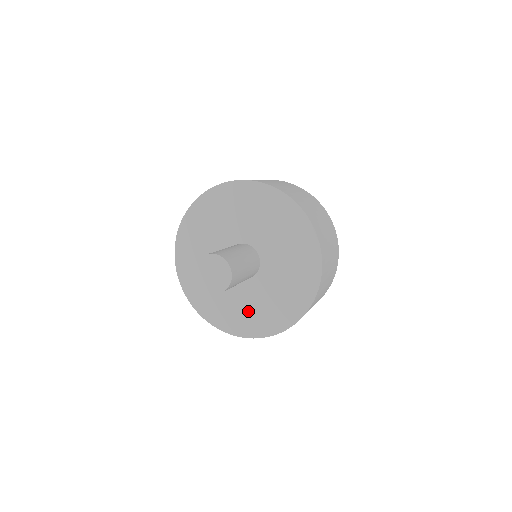
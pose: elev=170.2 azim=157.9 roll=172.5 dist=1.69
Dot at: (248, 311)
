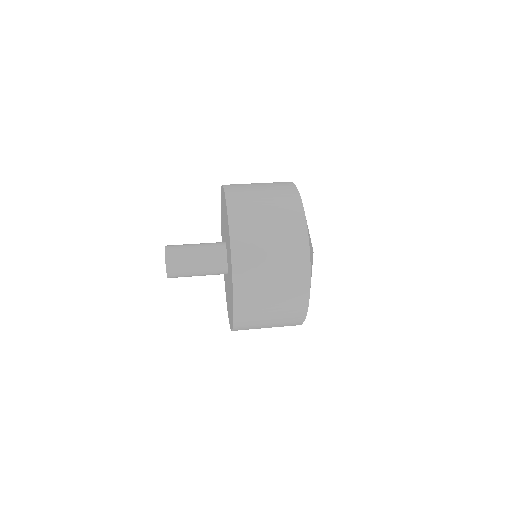
Dot at: (228, 302)
